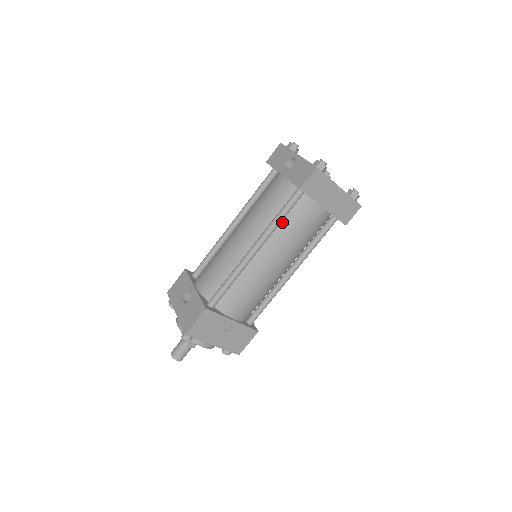
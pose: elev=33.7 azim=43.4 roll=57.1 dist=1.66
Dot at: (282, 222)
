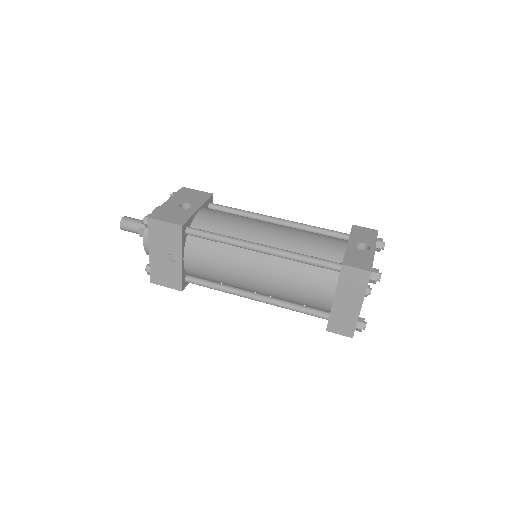
Dot at: (301, 263)
